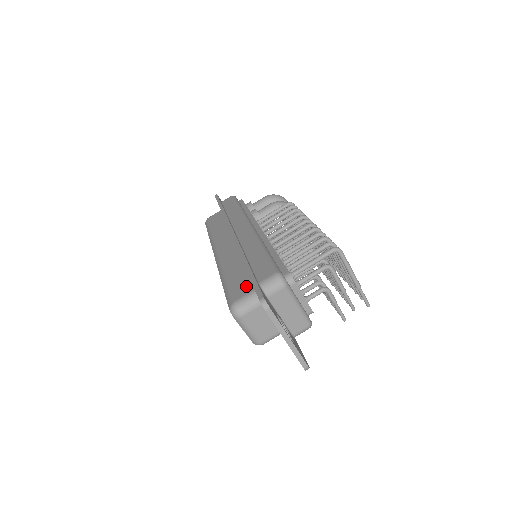
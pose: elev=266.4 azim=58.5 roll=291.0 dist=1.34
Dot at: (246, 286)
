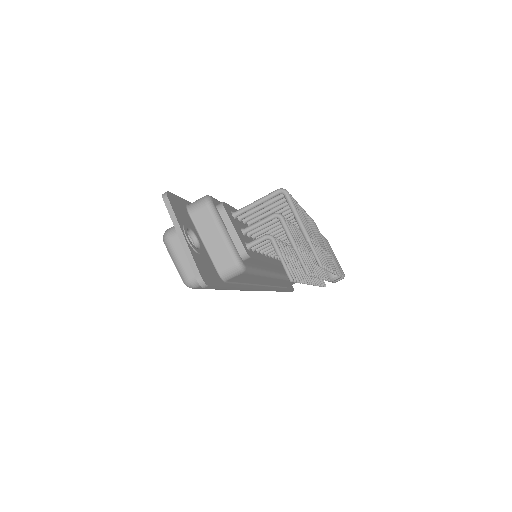
Dot at: occluded
